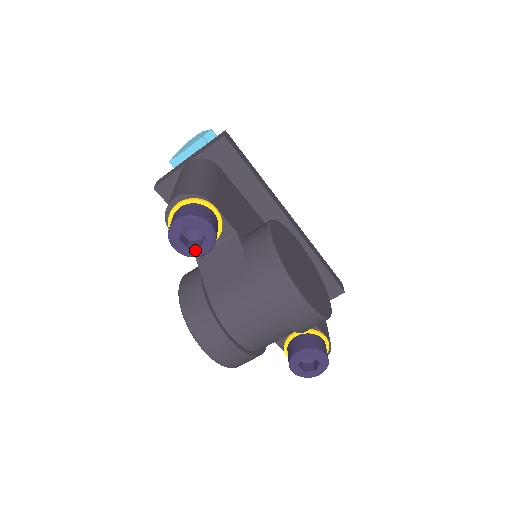
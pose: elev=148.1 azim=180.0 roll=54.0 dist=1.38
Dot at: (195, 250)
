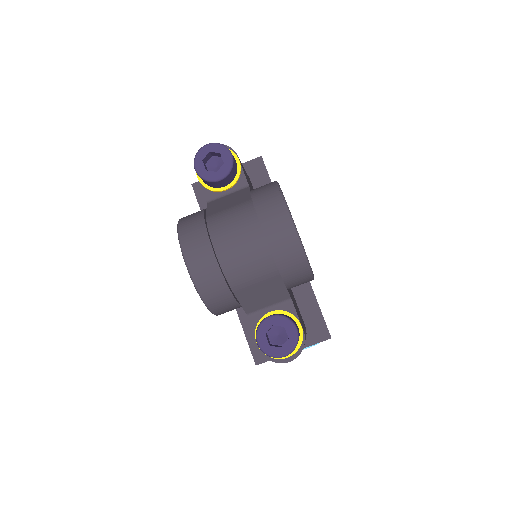
Dot at: (211, 174)
